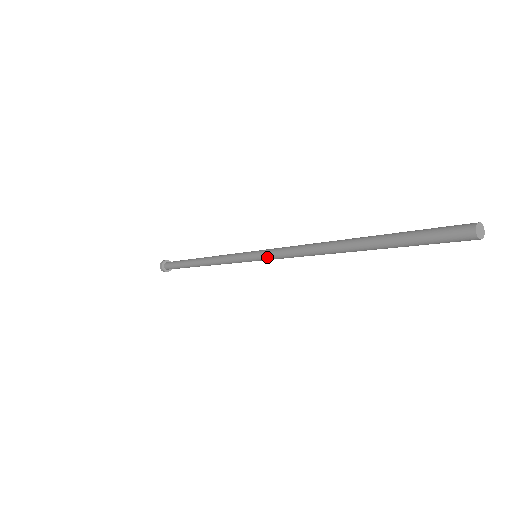
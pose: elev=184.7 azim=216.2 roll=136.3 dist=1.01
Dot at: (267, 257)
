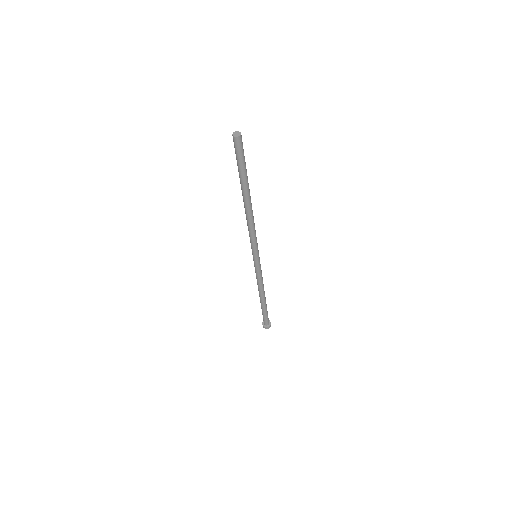
Dot at: (252, 248)
